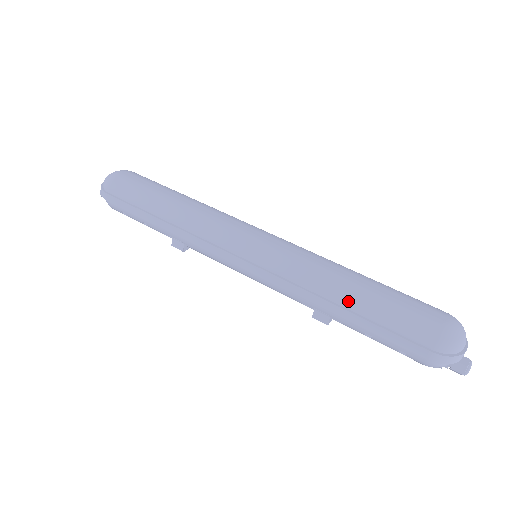
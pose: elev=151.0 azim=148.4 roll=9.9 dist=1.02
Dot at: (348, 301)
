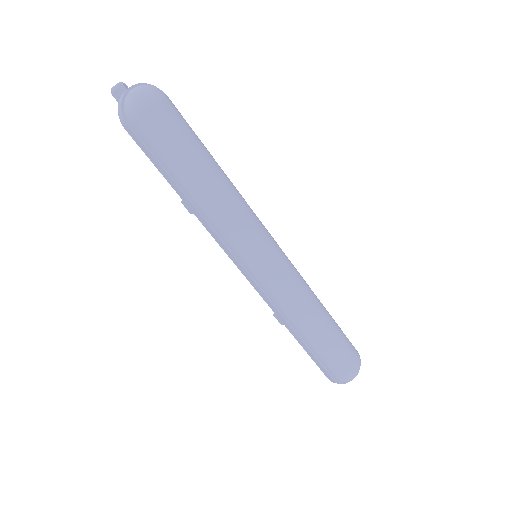
Dot at: (306, 337)
